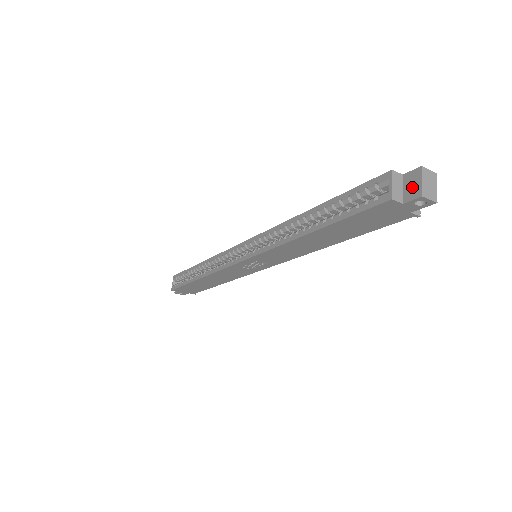
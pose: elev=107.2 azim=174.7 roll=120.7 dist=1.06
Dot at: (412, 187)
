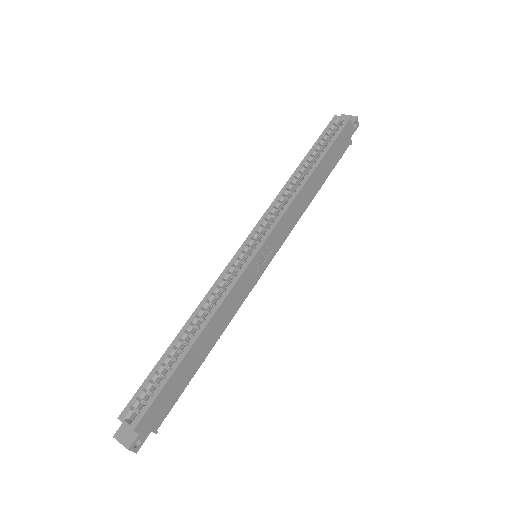
Dot at: occluded
